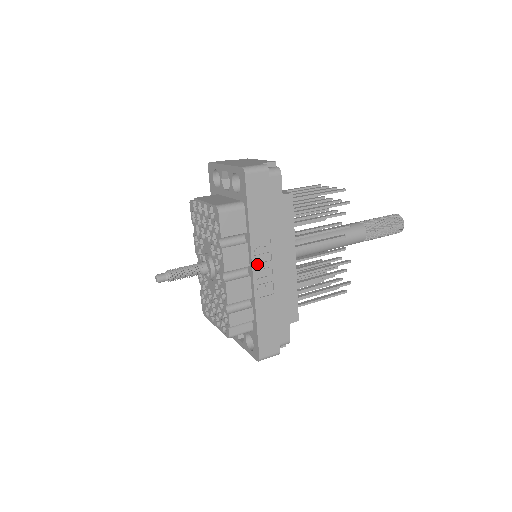
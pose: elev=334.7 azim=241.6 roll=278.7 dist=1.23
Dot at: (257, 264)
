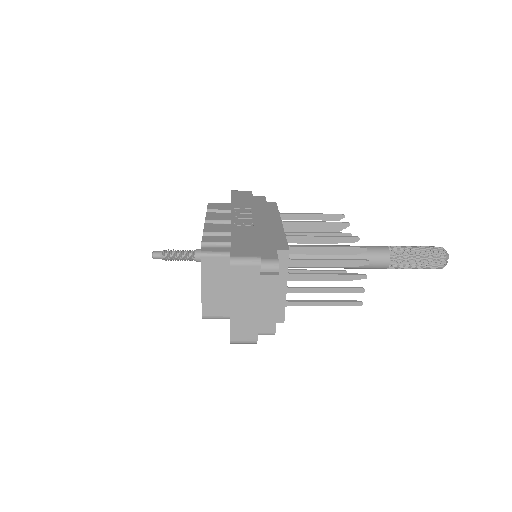
Dot at: (236, 215)
